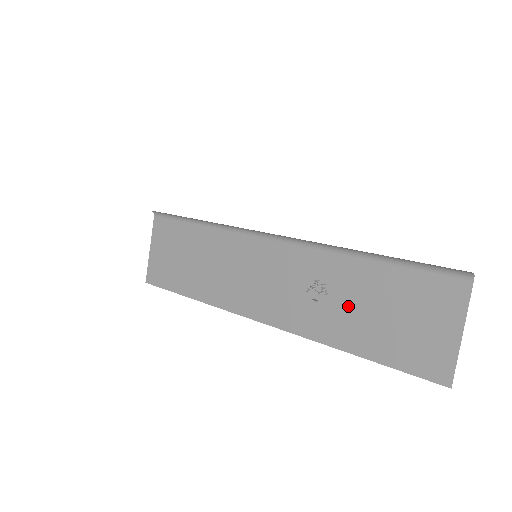
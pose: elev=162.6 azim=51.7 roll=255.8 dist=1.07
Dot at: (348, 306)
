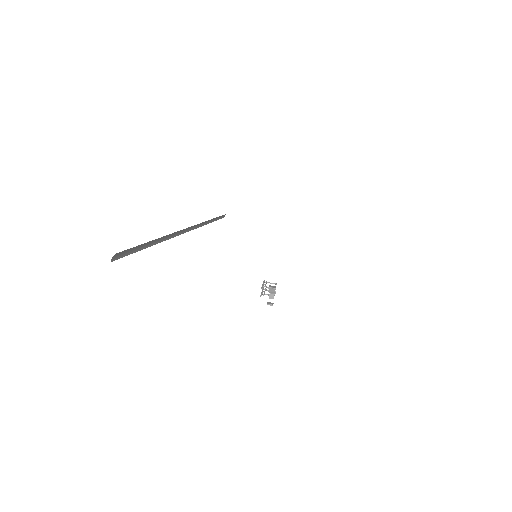
Dot at: occluded
